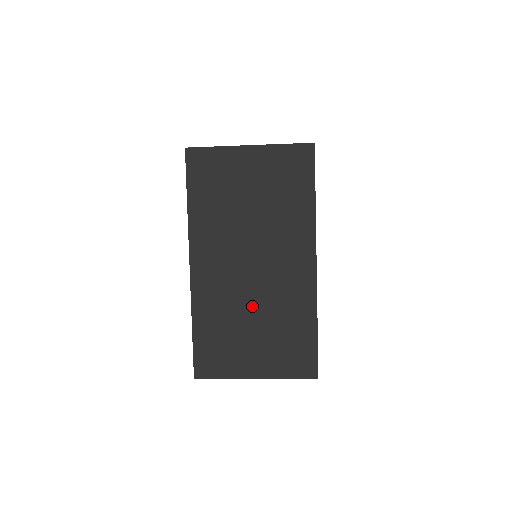
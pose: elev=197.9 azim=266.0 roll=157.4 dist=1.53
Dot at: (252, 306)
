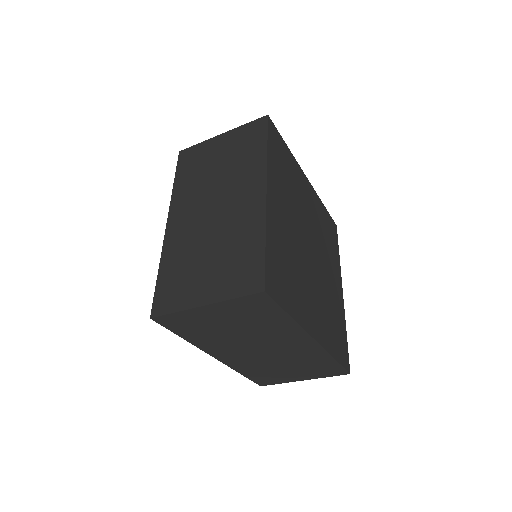
Dot at: (209, 240)
